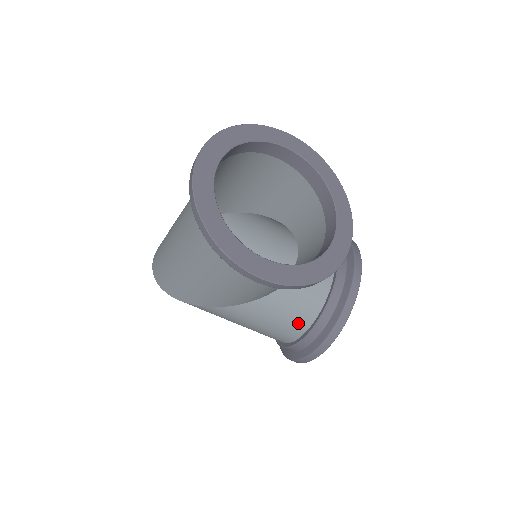
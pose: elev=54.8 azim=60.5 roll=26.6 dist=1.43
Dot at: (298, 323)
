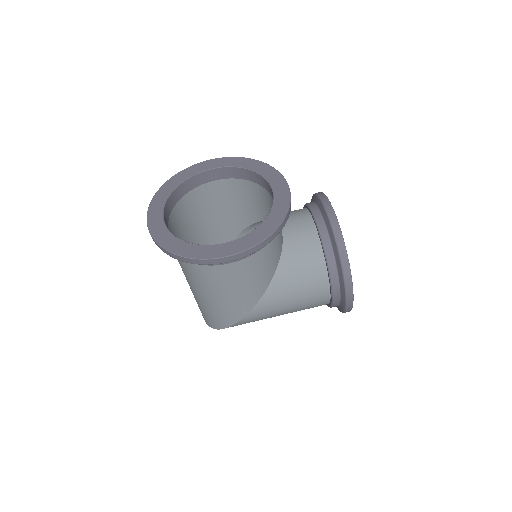
Dot at: (316, 276)
